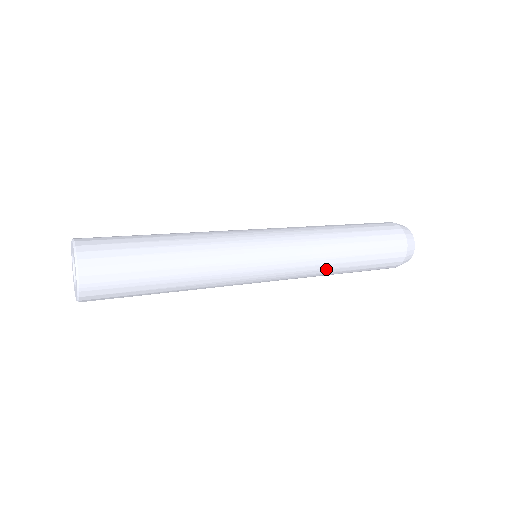
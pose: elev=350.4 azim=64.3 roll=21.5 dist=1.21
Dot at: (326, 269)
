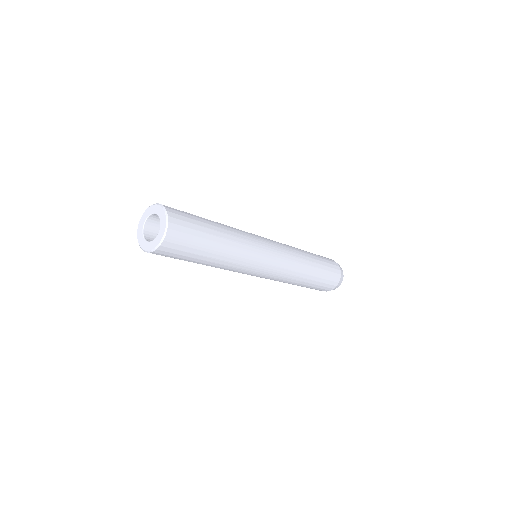
Dot at: (298, 276)
